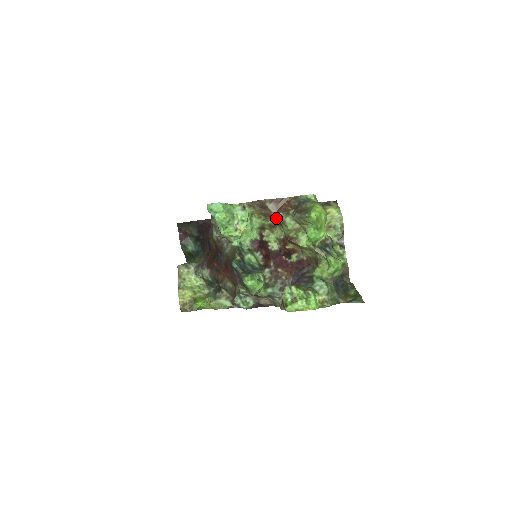
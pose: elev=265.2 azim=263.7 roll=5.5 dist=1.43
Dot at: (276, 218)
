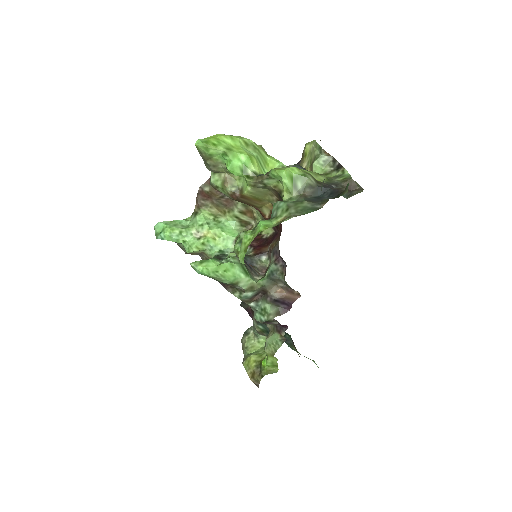
Dot at: occluded
